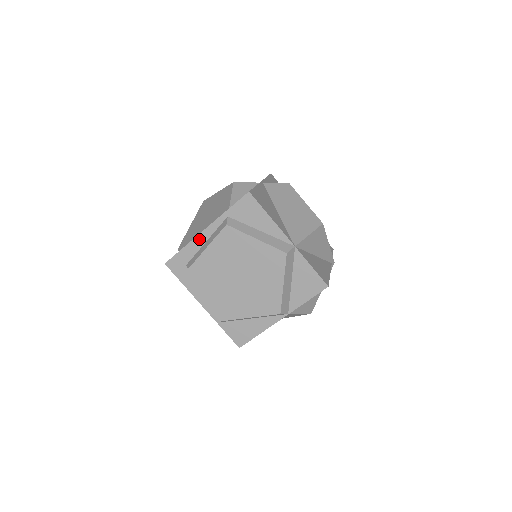
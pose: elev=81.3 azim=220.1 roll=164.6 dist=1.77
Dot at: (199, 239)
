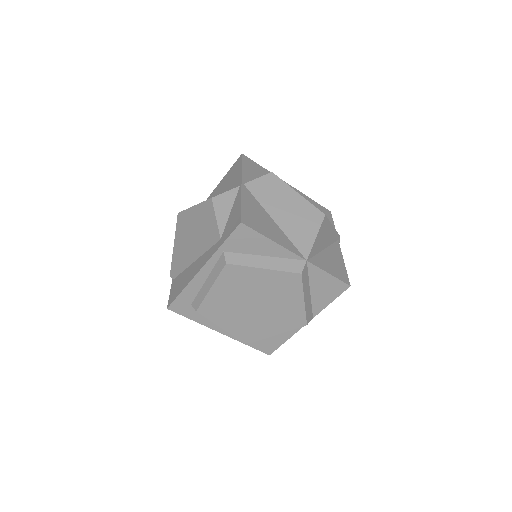
Dot at: (197, 279)
